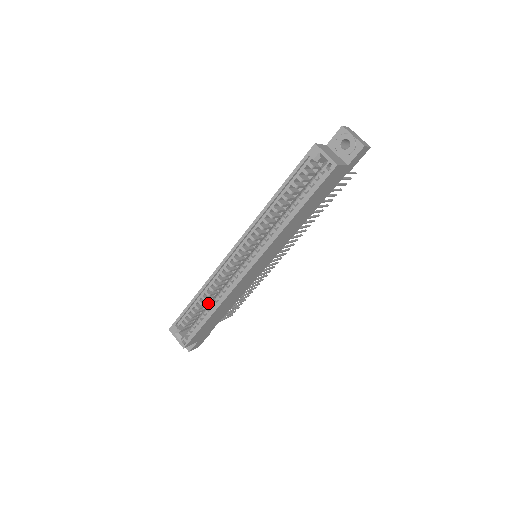
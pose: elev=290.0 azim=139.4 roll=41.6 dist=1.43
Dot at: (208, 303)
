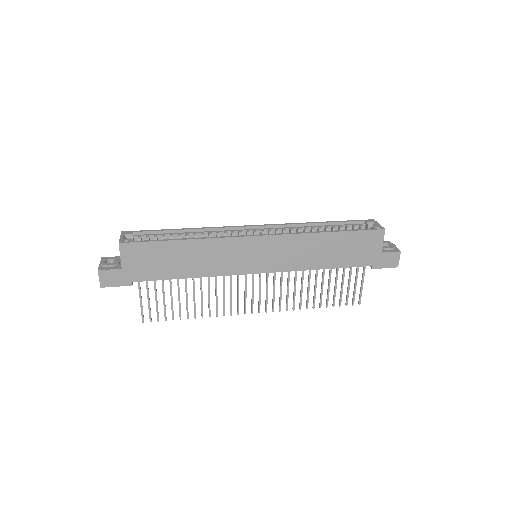
Dot at: occluded
